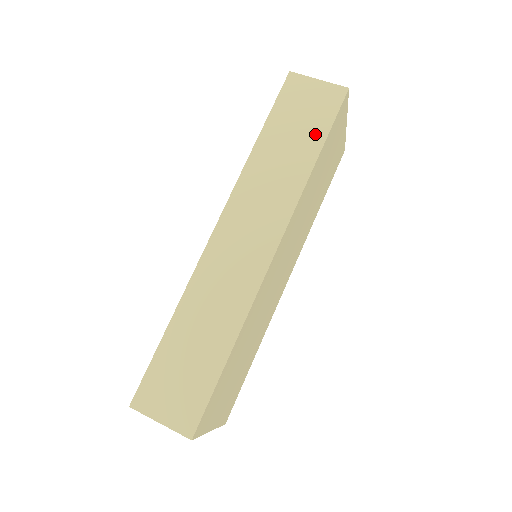
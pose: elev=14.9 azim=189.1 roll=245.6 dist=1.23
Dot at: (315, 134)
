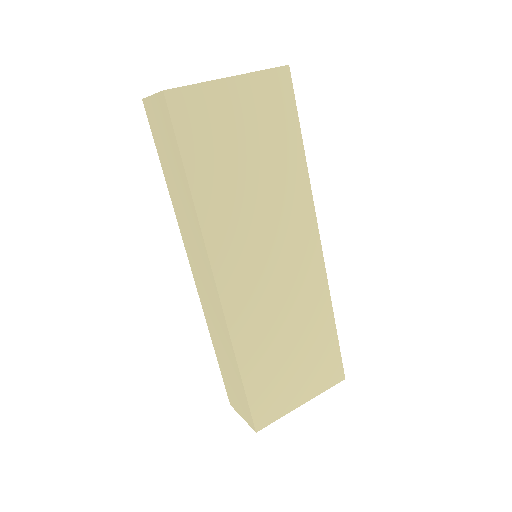
Dot at: (177, 160)
